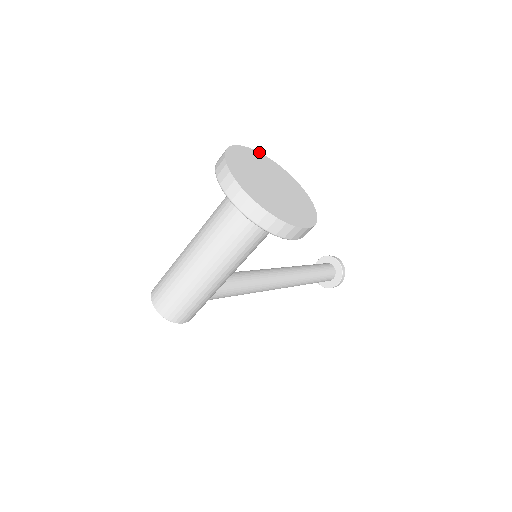
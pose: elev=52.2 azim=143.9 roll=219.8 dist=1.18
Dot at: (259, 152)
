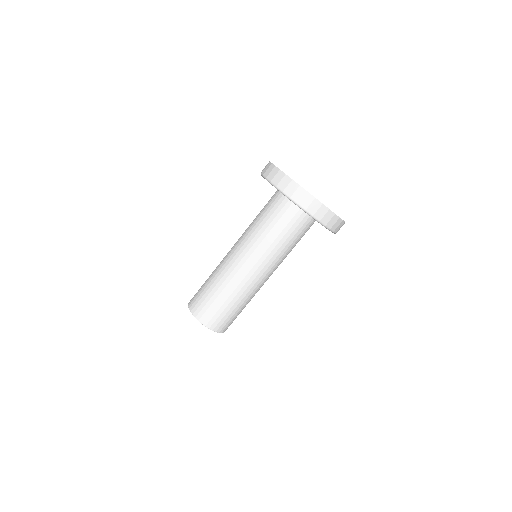
Dot at: occluded
